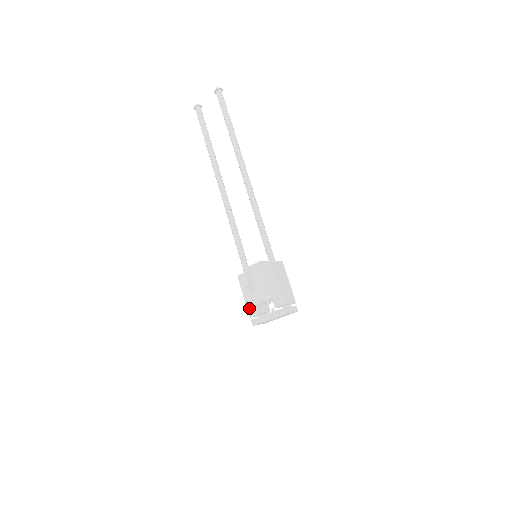
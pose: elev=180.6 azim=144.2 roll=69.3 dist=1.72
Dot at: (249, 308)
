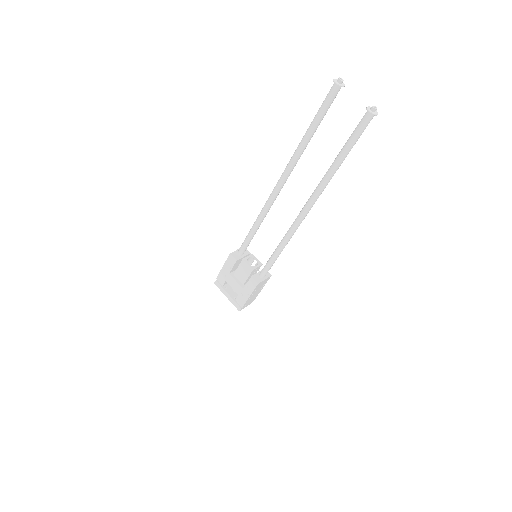
Dot at: (220, 276)
